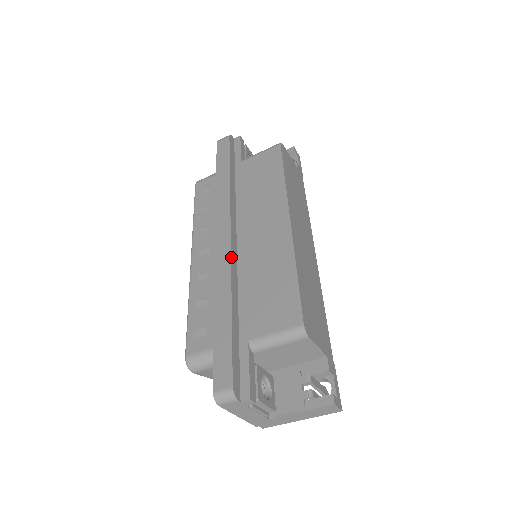
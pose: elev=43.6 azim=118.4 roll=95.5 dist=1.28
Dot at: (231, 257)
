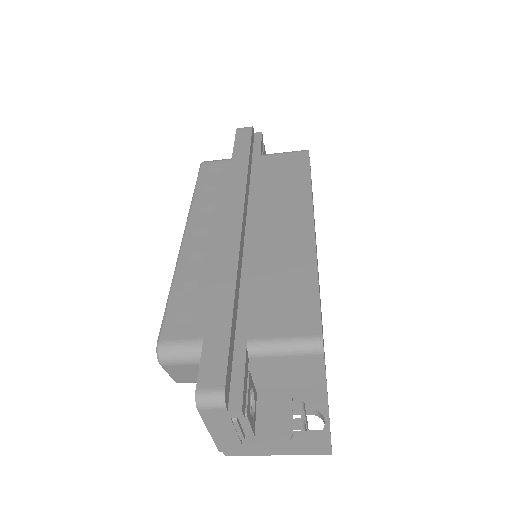
Dot at: (240, 243)
